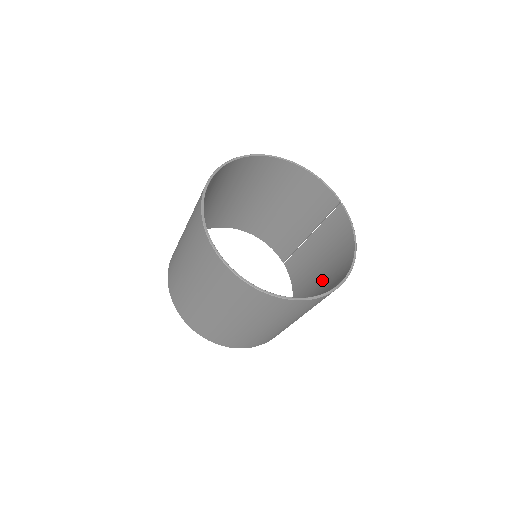
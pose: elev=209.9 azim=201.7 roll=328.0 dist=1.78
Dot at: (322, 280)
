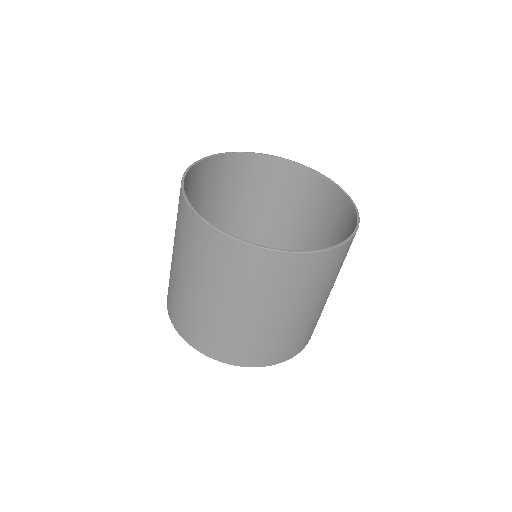
Dot at: (288, 307)
